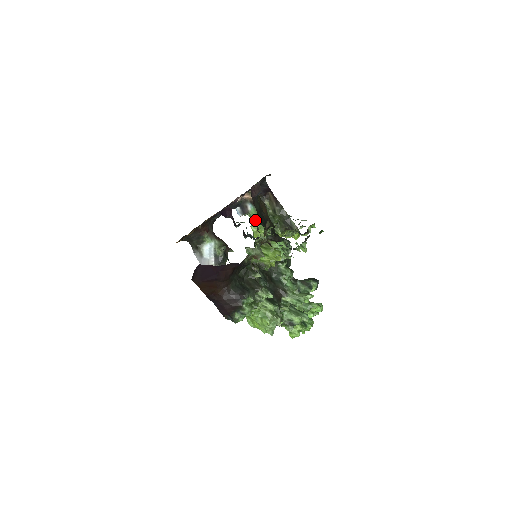
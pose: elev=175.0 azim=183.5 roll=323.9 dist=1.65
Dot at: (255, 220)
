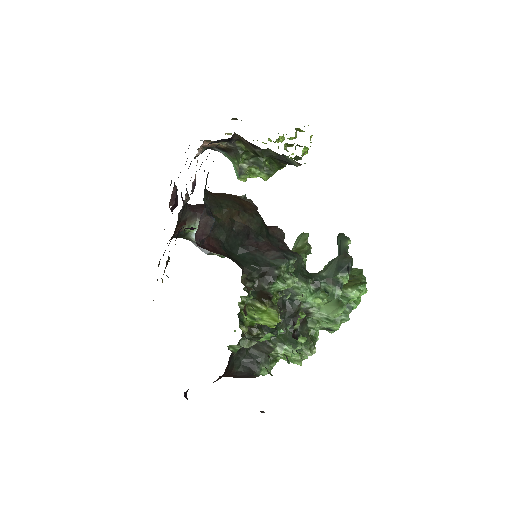
Dot at: (236, 170)
